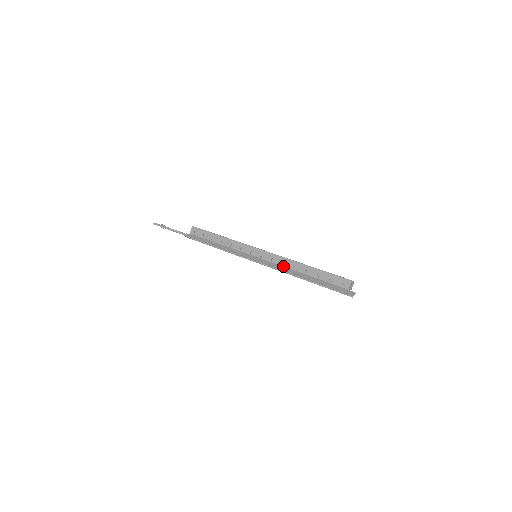
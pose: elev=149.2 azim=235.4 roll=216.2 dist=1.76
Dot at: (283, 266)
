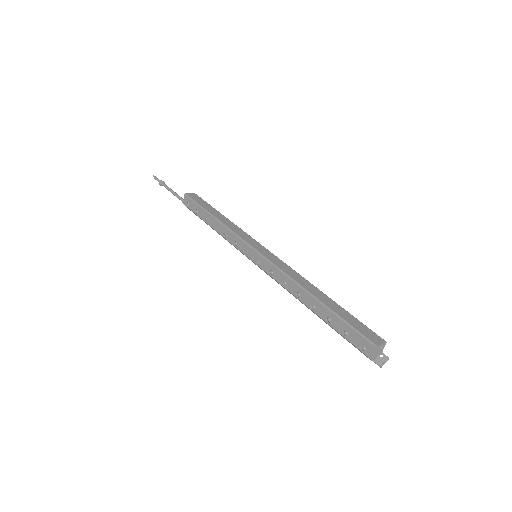
Dot at: (284, 287)
